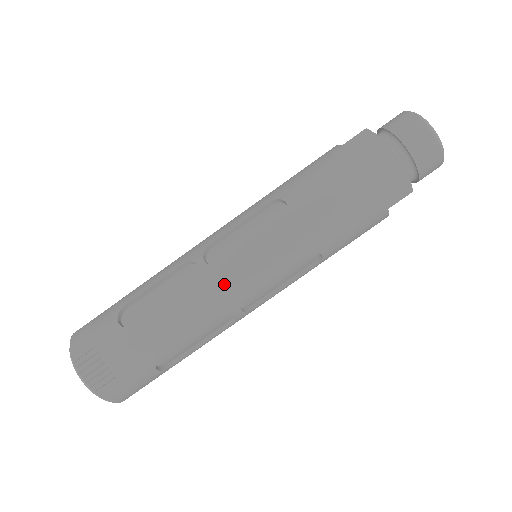
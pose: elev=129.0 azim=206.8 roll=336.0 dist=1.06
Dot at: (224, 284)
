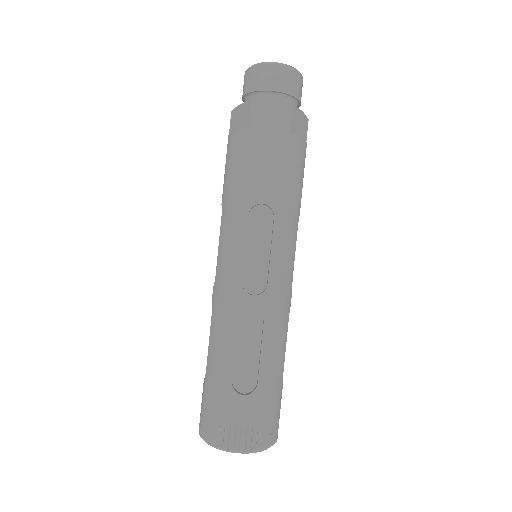
Dot at: (280, 294)
